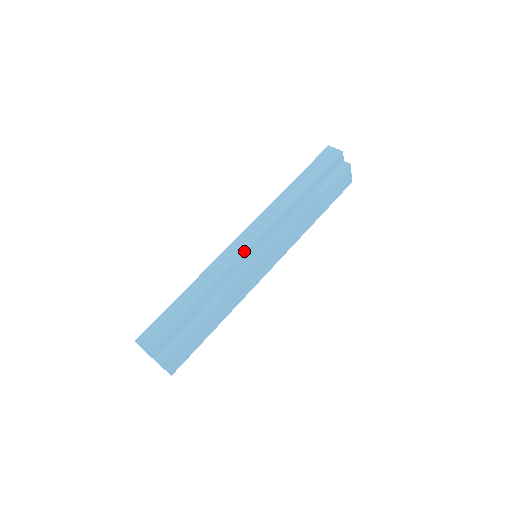
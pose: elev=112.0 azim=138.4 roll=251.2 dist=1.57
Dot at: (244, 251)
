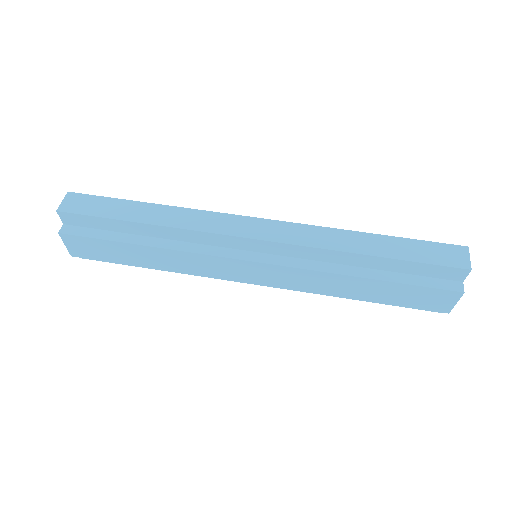
Dot at: (237, 234)
